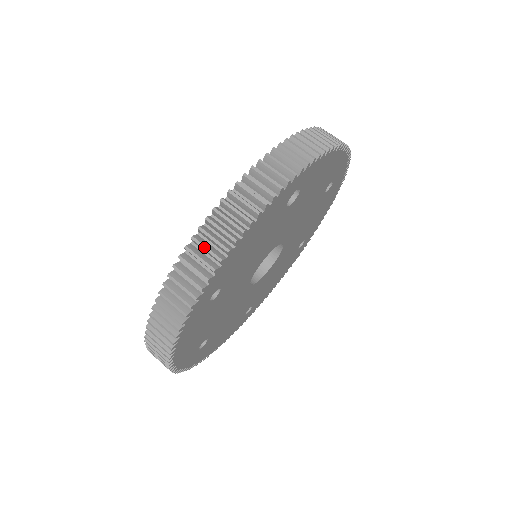
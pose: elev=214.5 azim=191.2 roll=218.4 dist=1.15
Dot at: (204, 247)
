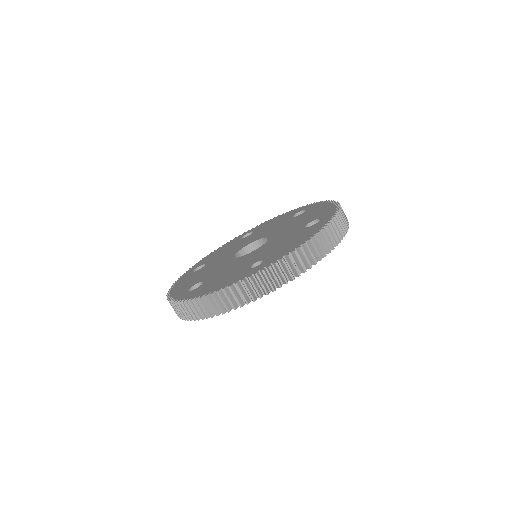
Dot at: (196, 309)
